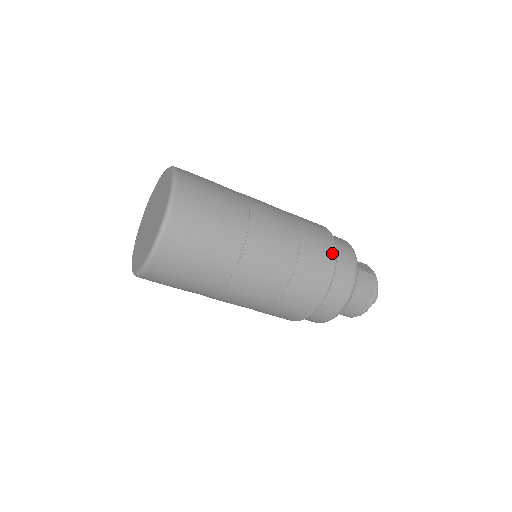
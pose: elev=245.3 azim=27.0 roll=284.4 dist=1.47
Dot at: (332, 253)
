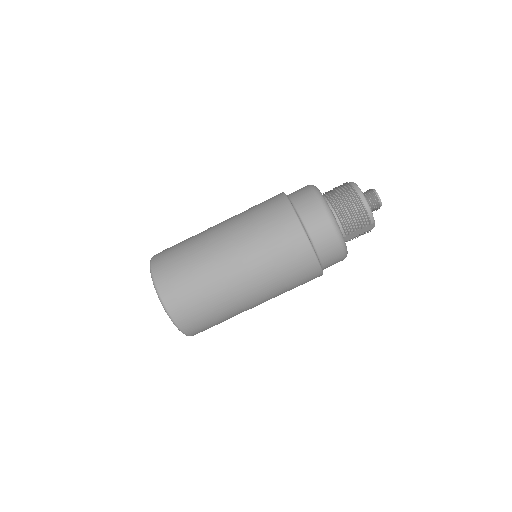
Dot at: (279, 194)
